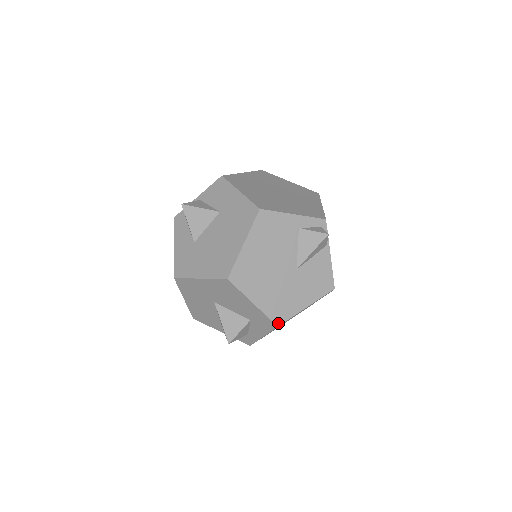
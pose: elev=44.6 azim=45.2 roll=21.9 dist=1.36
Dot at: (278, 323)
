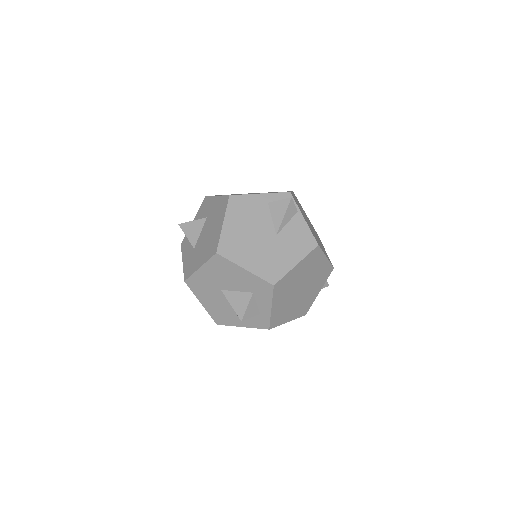
Dot at: (273, 282)
